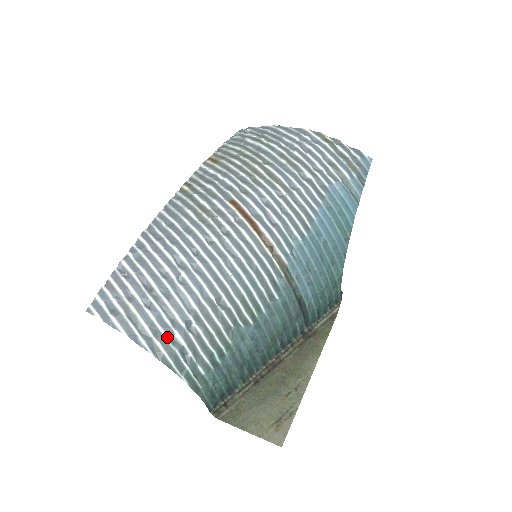
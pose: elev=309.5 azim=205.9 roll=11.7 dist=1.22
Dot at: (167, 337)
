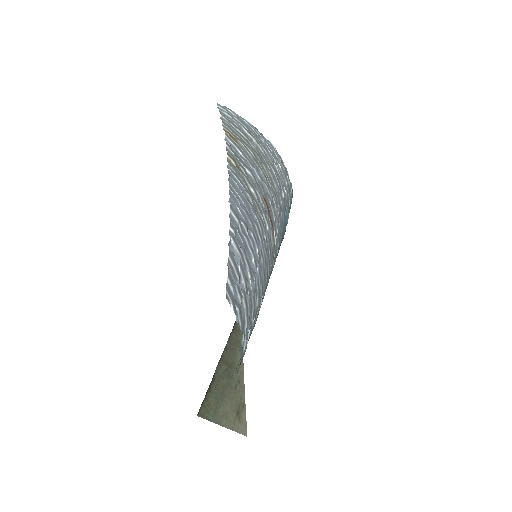
Dot at: (247, 334)
